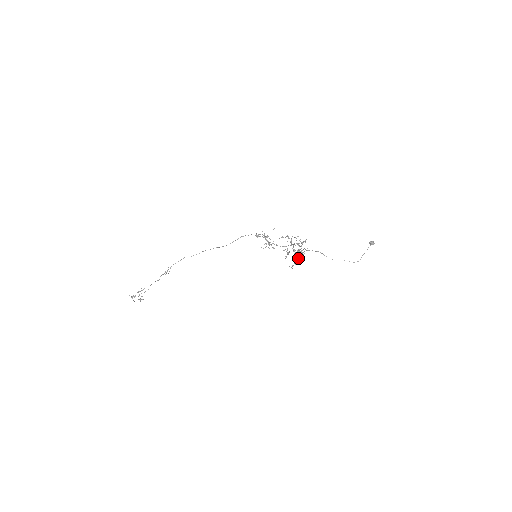
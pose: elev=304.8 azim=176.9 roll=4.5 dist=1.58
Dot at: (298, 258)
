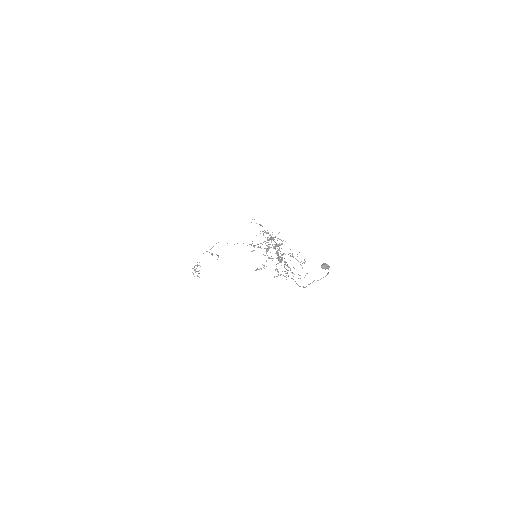
Dot at: occluded
